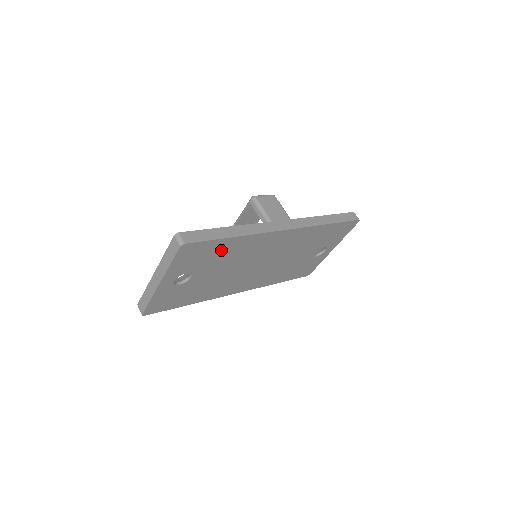
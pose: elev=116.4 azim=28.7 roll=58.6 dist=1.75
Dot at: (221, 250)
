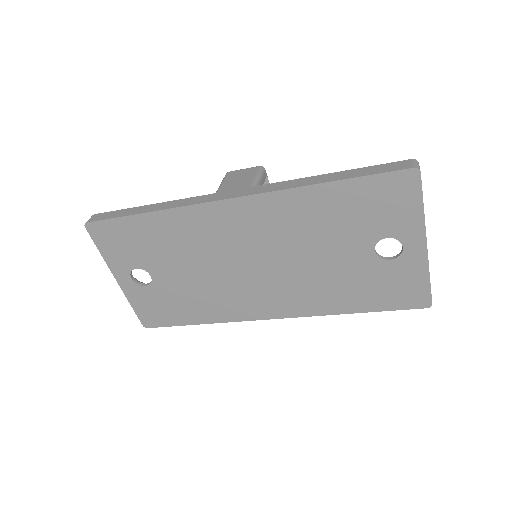
Dot at: (149, 234)
